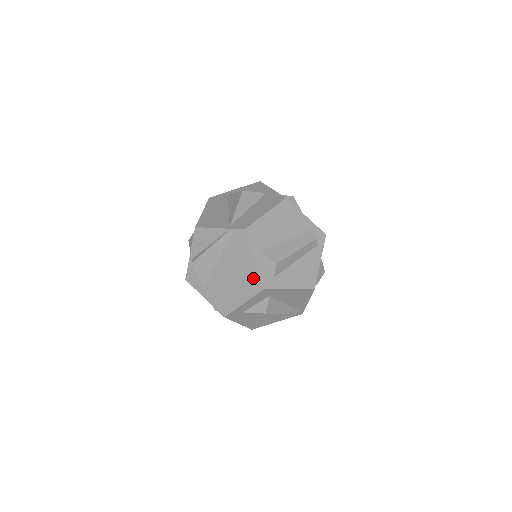
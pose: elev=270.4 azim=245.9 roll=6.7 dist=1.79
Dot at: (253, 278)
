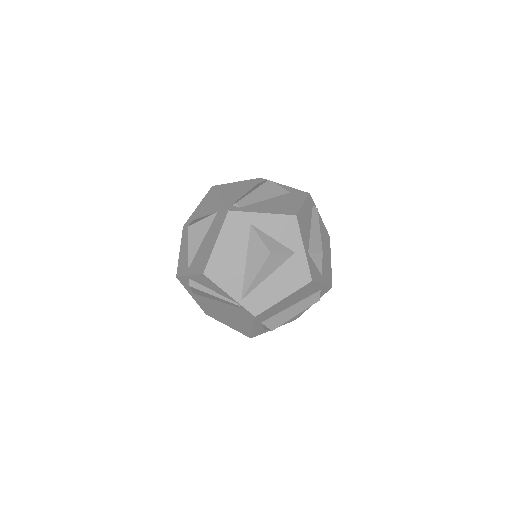
Dot at: (245, 330)
